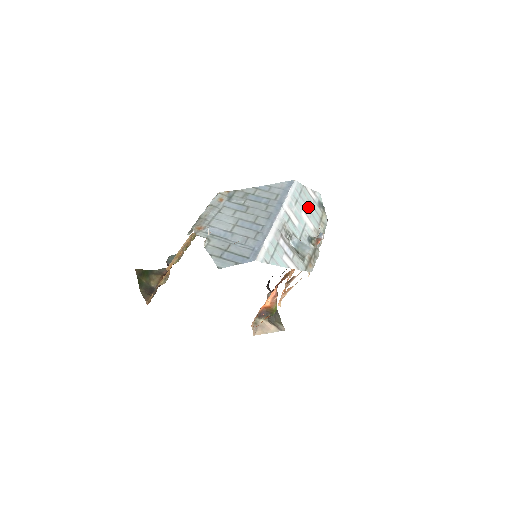
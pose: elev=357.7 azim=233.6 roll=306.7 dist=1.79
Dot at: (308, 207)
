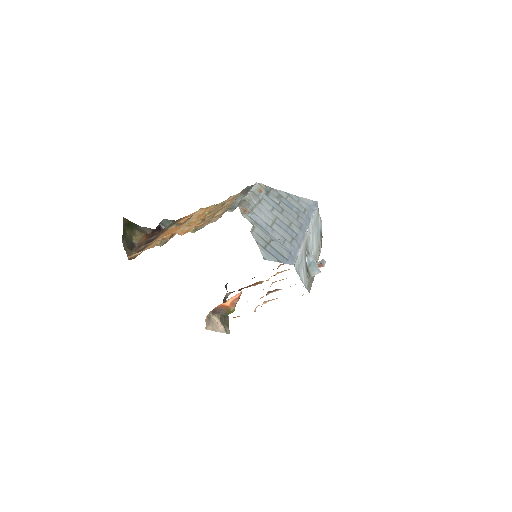
Dot at: (317, 231)
